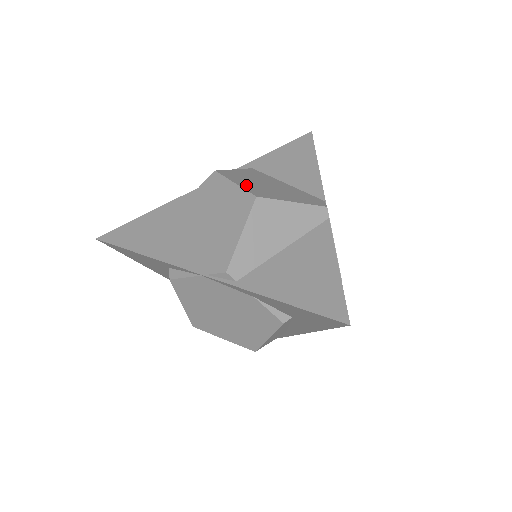
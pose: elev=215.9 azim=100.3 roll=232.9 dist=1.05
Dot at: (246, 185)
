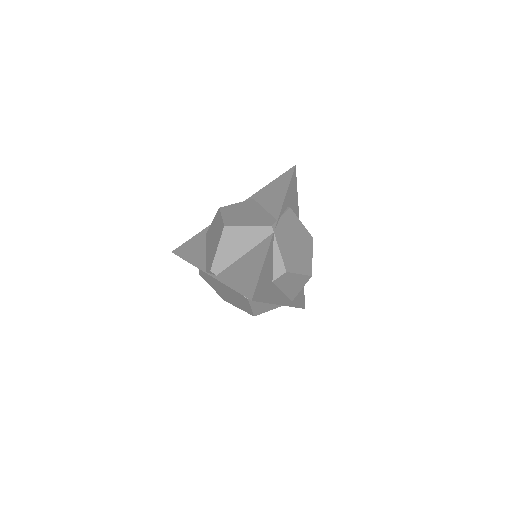
Dot at: (228, 217)
